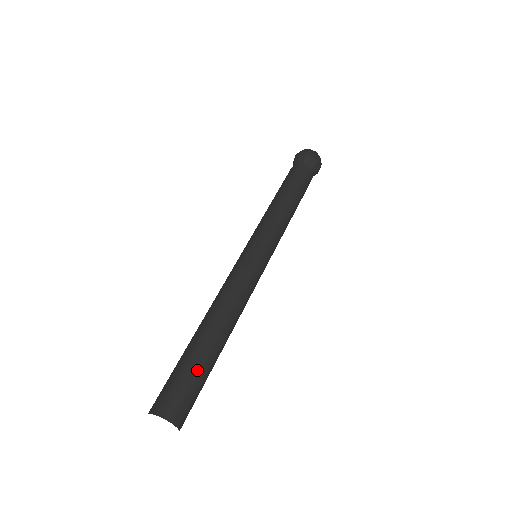
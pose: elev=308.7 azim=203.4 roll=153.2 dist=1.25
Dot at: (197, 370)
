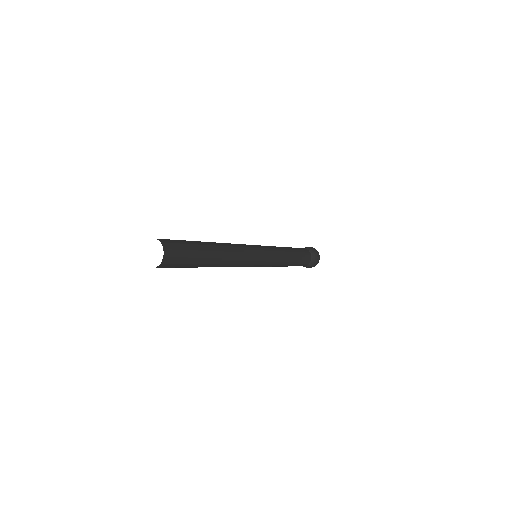
Dot at: (186, 241)
